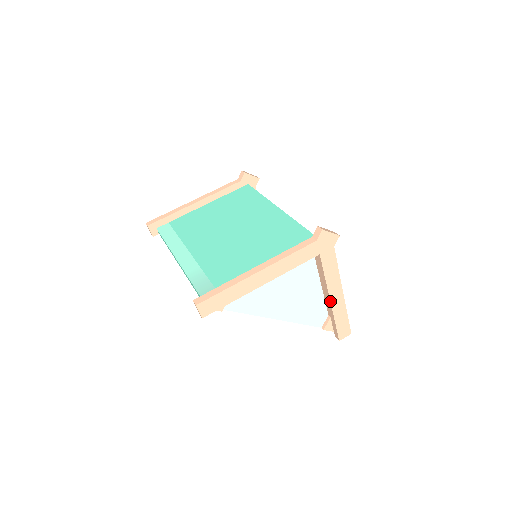
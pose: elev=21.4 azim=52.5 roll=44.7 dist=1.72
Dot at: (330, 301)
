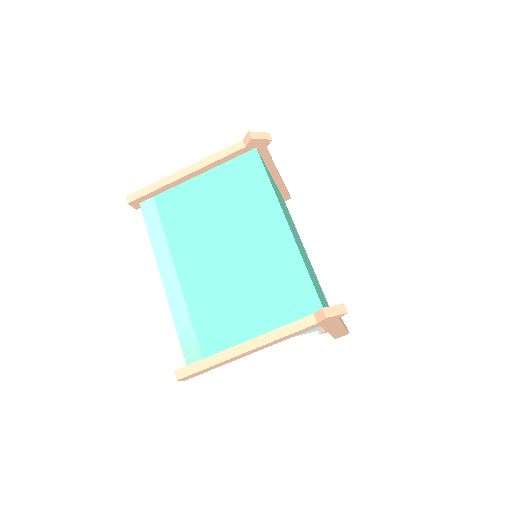
Dot at: occluded
